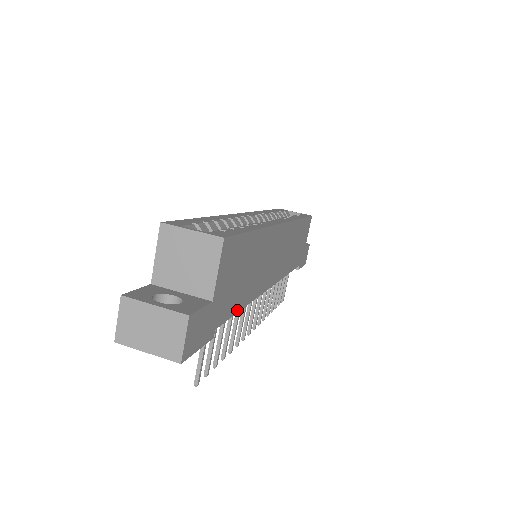
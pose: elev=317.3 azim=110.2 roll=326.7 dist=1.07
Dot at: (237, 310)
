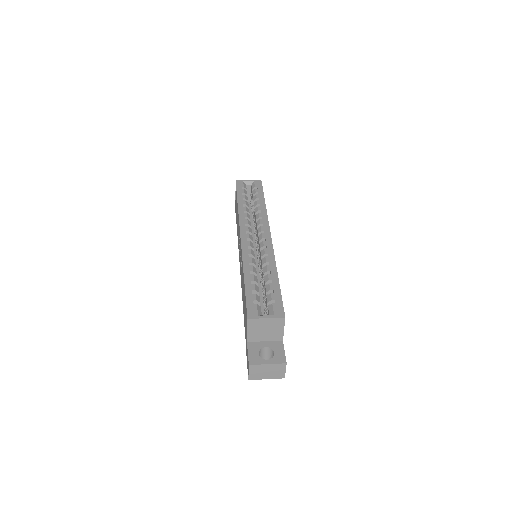
Dot at: occluded
